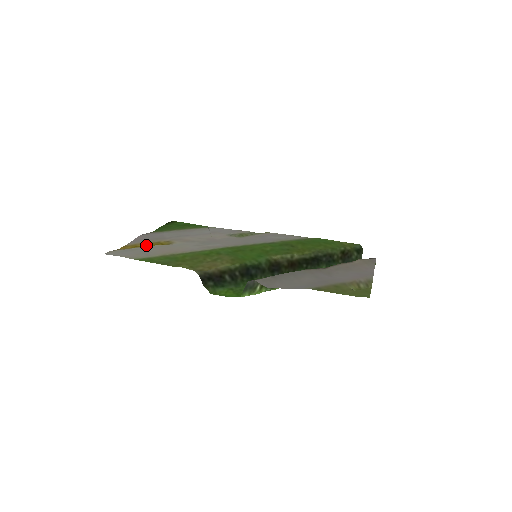
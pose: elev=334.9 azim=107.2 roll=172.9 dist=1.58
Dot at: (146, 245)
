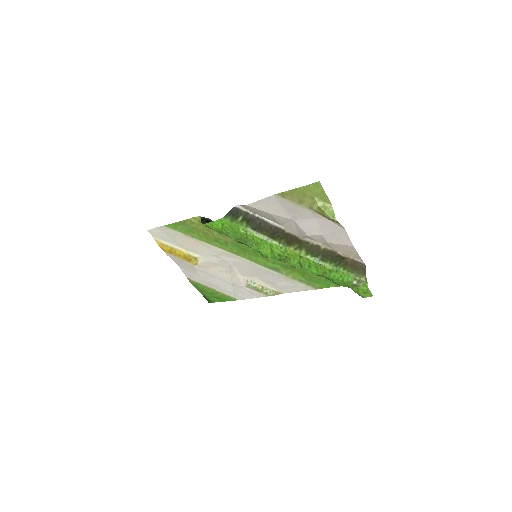
Dot at: (178, 255)
